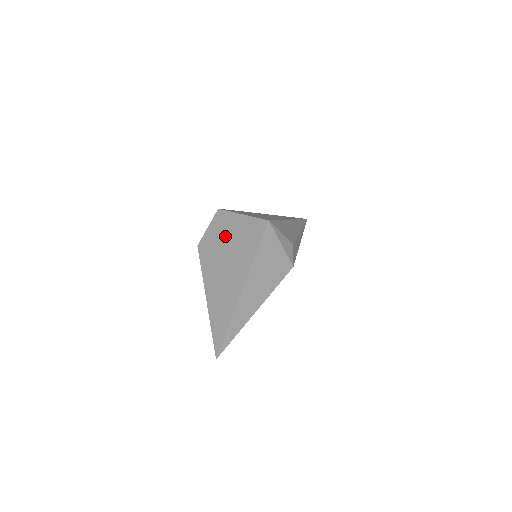
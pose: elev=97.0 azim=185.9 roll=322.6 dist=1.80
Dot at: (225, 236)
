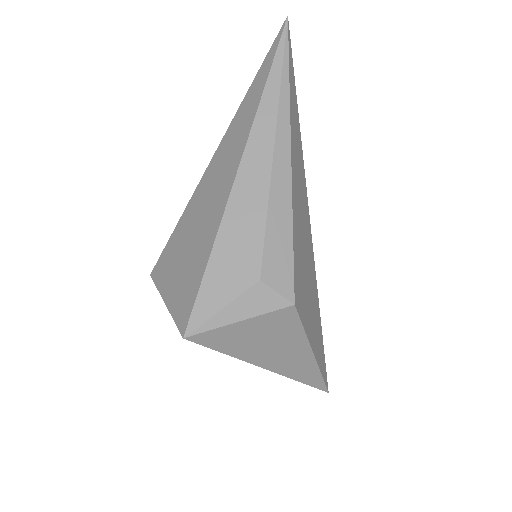
Dot at: occluded
